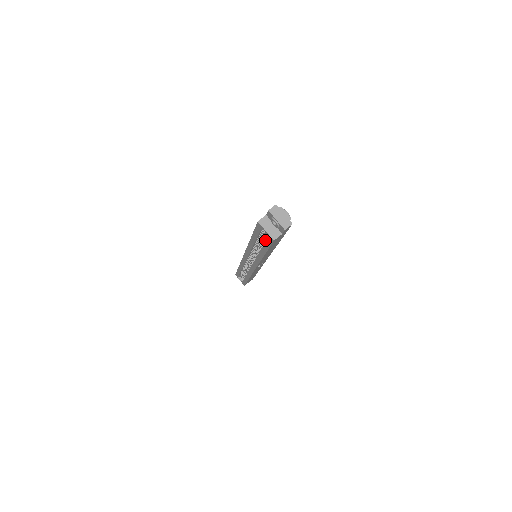
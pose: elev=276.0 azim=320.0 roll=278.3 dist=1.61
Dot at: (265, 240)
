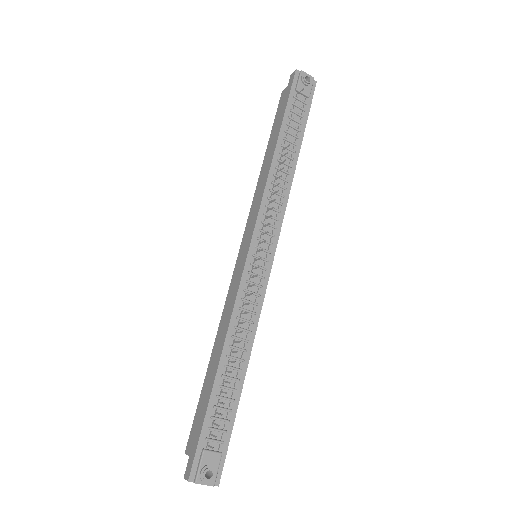
Dot at: occluded
